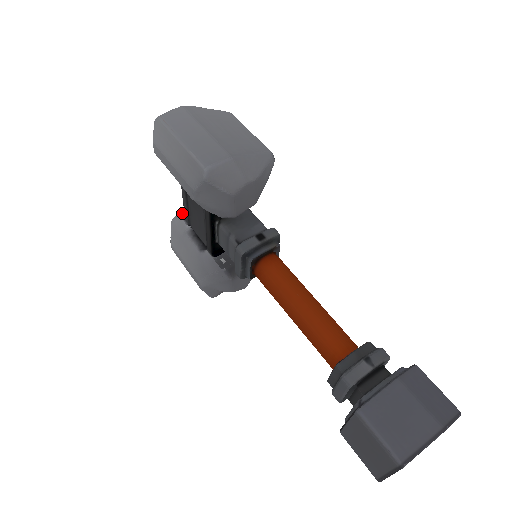
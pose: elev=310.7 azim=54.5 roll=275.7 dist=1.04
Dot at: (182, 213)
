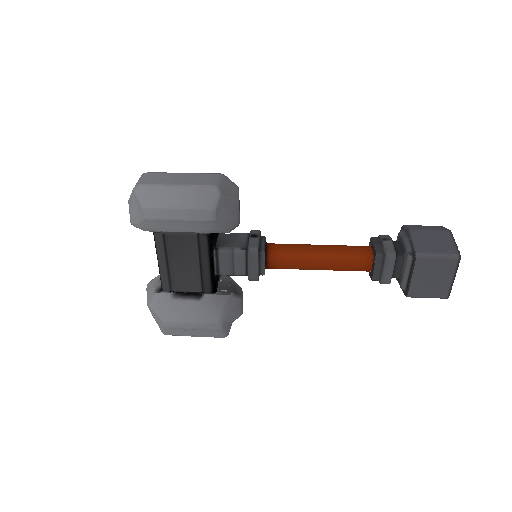
Dot at: (154, 290)
